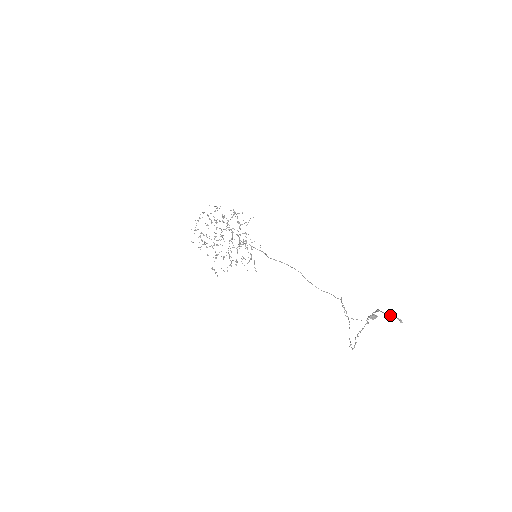
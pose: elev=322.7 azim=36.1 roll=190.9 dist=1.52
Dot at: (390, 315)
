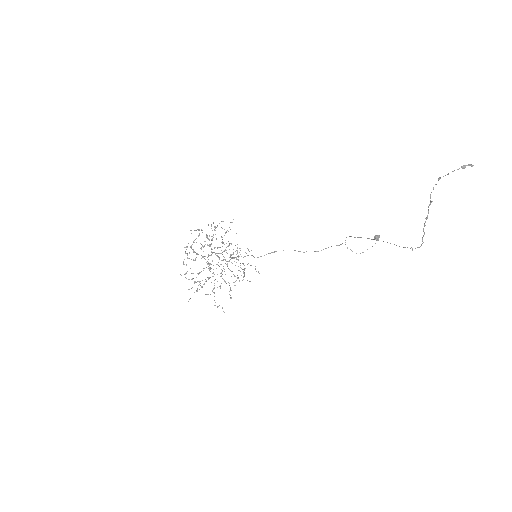
Dot at: (459, 168)
